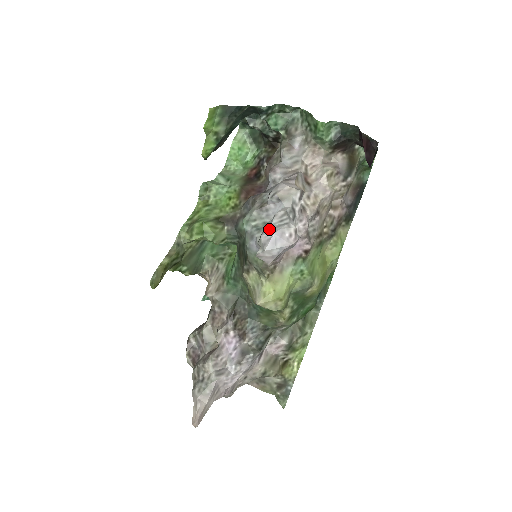
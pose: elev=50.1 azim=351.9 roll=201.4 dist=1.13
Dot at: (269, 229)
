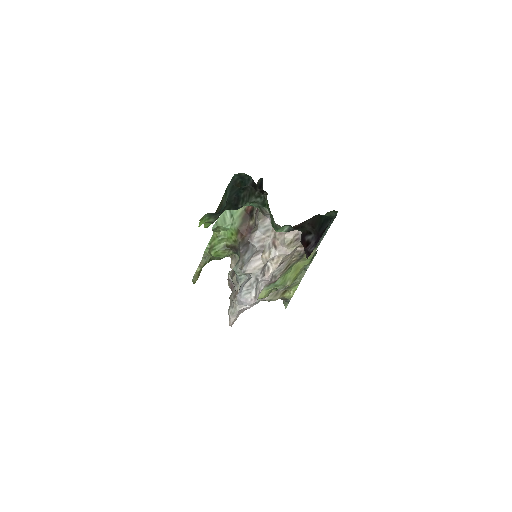
Dot at: (240, 294)
